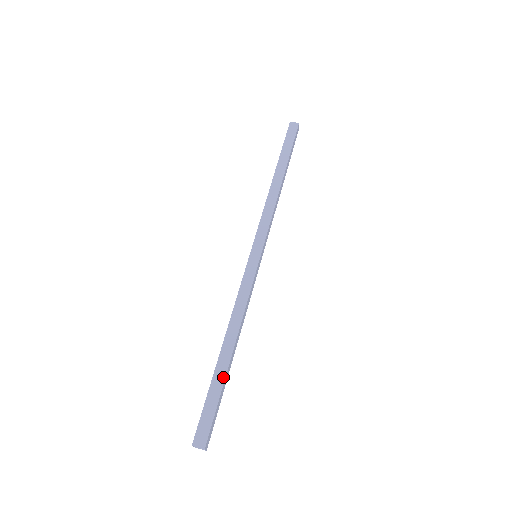
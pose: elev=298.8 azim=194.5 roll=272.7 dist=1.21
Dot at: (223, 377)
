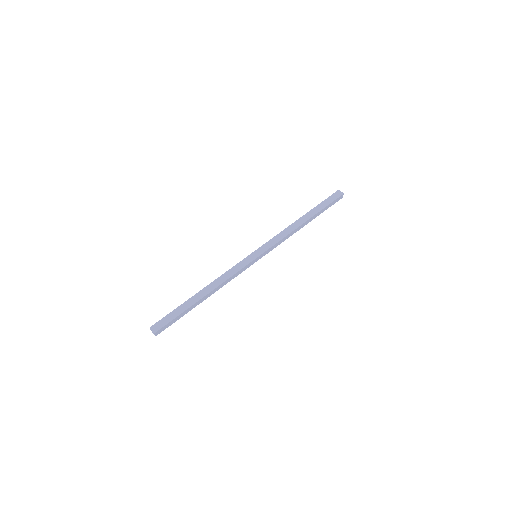
Dot at: (189, 306)
